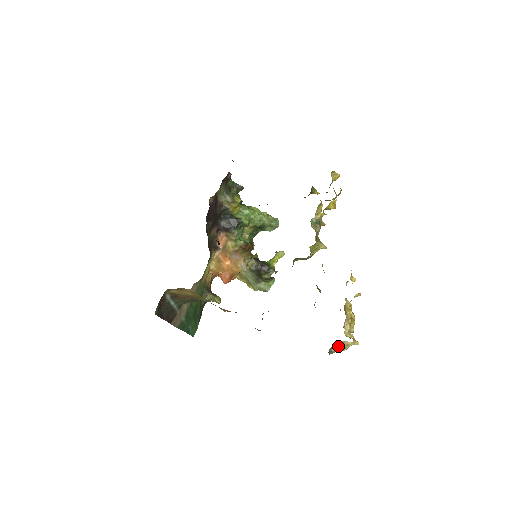
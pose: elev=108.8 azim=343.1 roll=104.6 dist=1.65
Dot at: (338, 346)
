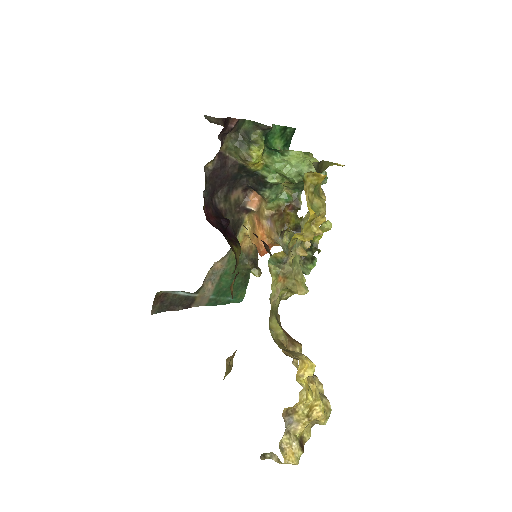
Dot at: (272, 455)
